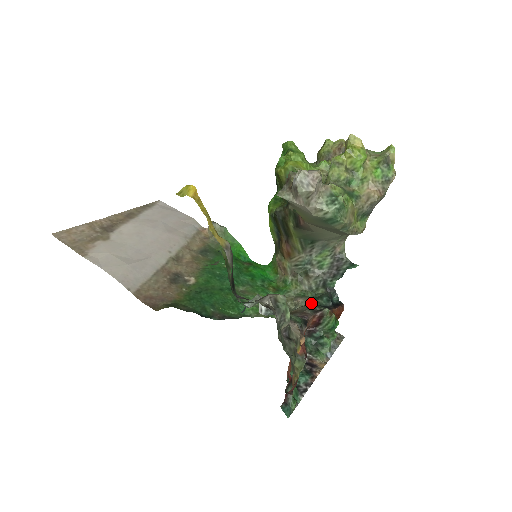
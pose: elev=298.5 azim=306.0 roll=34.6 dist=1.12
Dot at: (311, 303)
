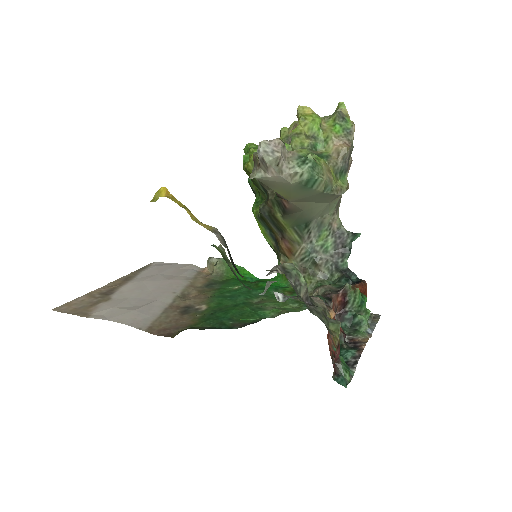
Dot at: (330, 287)
